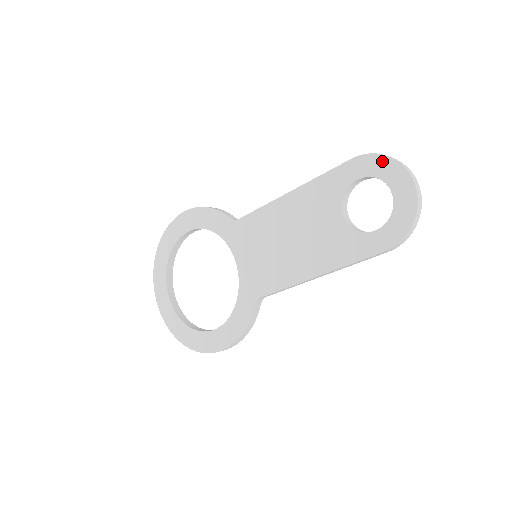
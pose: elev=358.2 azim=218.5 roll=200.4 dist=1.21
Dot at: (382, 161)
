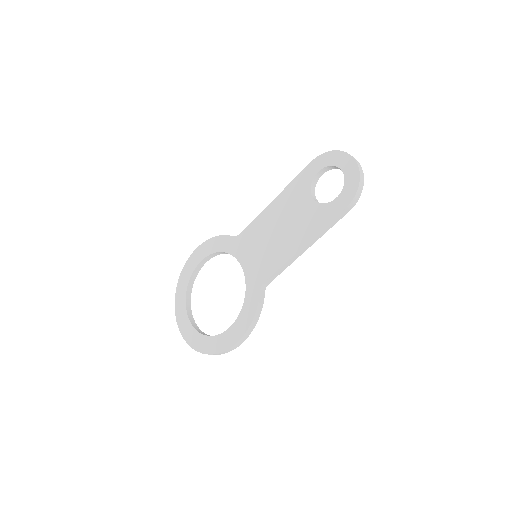
Dot at: (331, 155)
